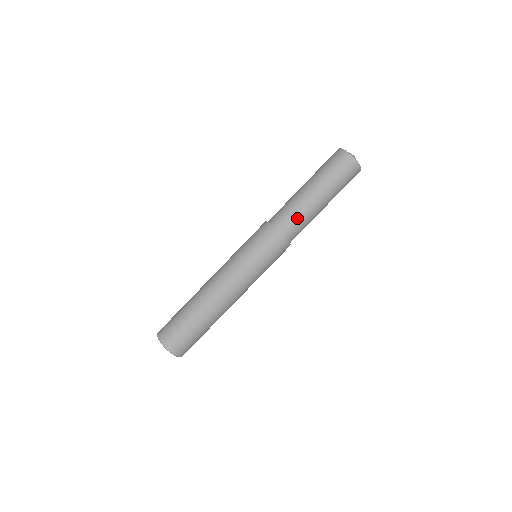
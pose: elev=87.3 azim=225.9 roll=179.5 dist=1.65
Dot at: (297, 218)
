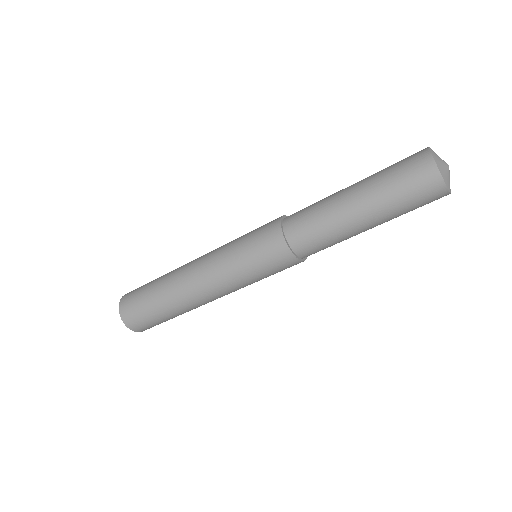
Dot at: (311, 214)
